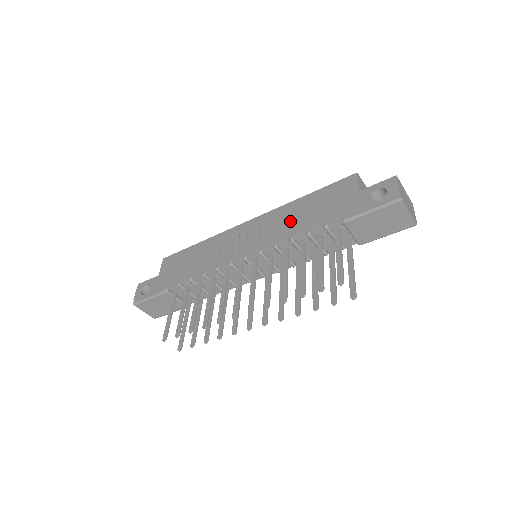
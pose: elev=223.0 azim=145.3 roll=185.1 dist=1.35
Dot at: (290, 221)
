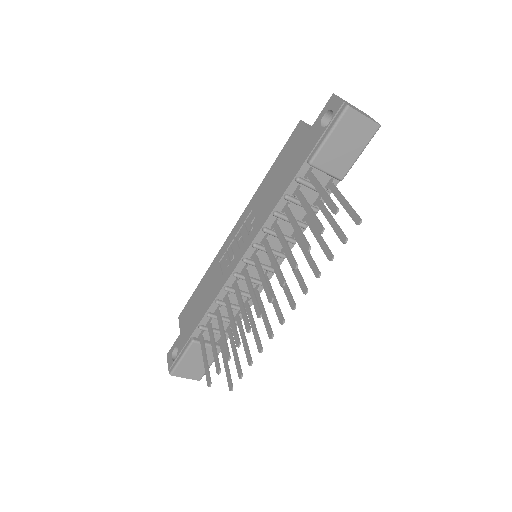
Dot at: (266, 200)
